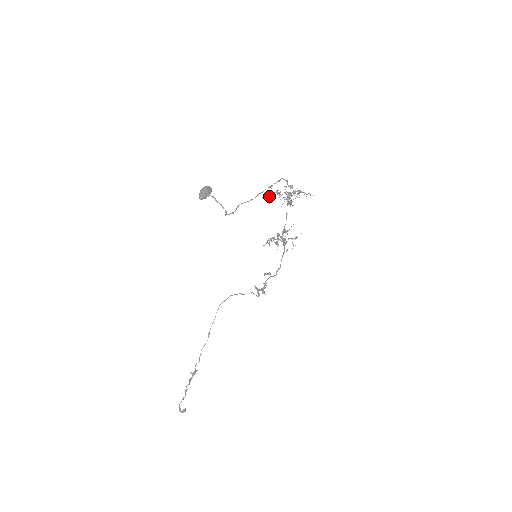
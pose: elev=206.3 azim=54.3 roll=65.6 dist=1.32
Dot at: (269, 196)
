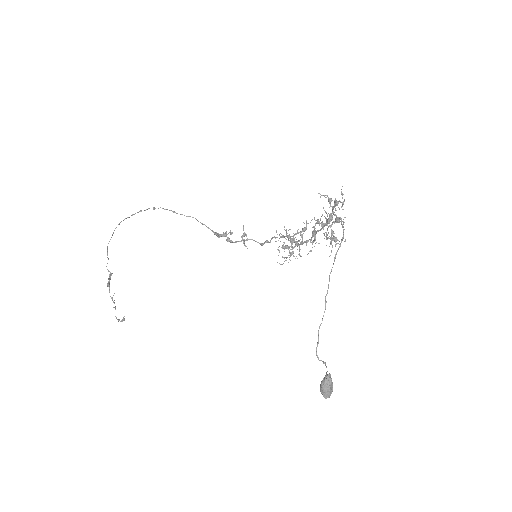
Dot at: occluded
